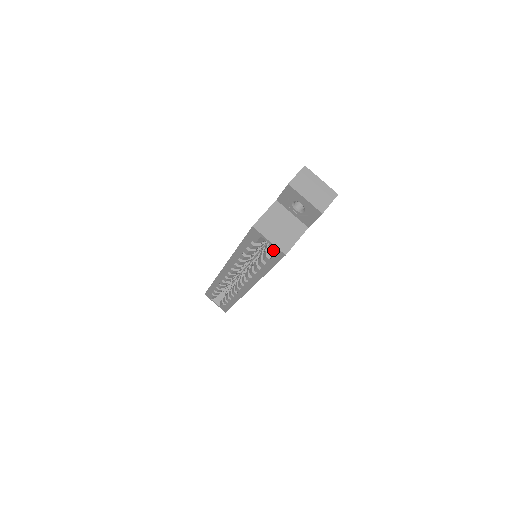
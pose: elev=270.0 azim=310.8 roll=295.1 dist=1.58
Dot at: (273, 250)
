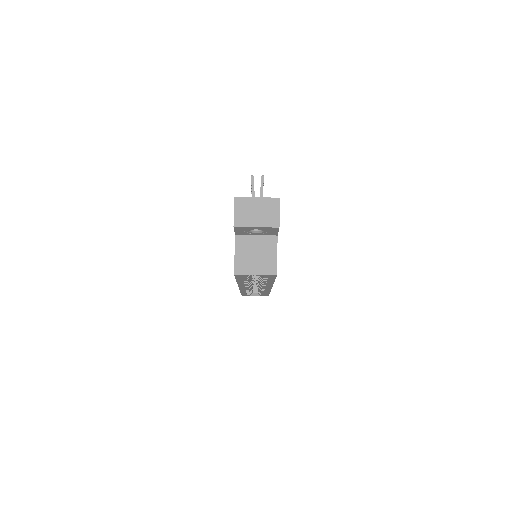
Dot at: (264, 276)
